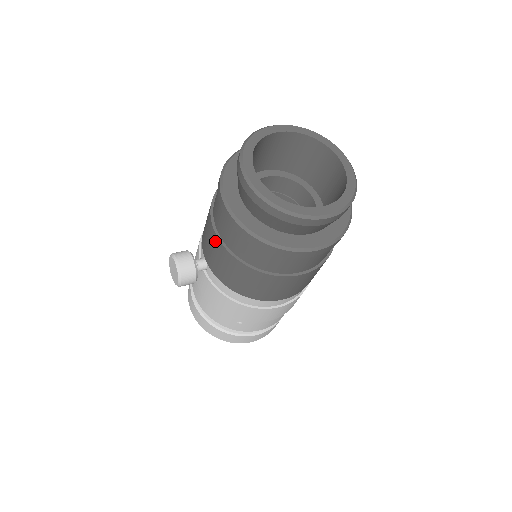
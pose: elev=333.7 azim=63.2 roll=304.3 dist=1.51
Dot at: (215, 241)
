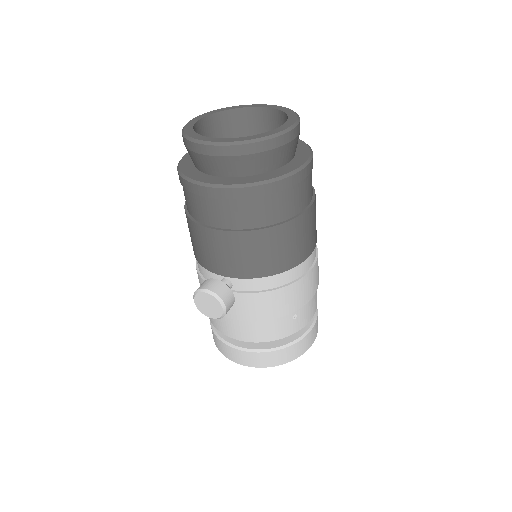
Dot at: (224, 239)
